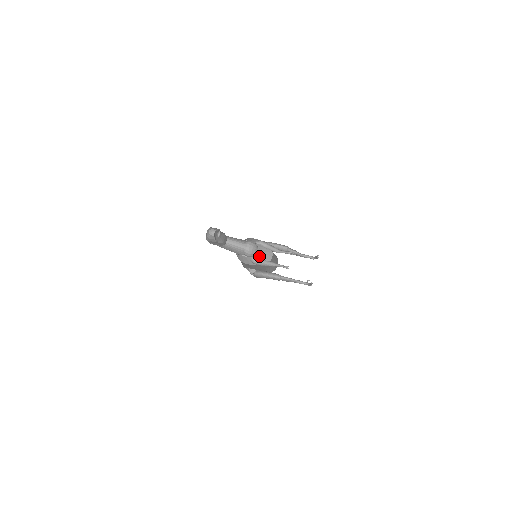
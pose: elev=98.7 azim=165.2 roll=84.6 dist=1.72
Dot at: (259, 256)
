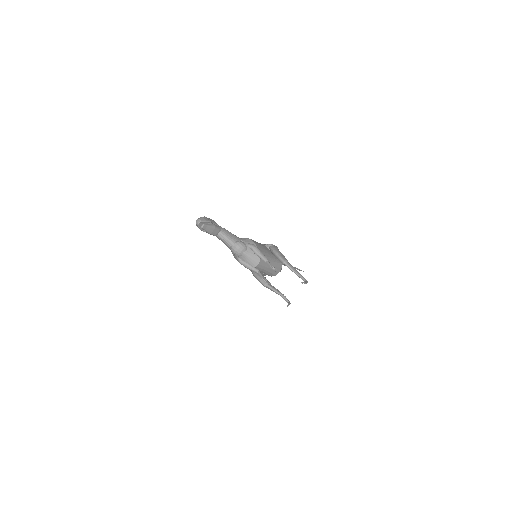
Dot at: (245, 258)
